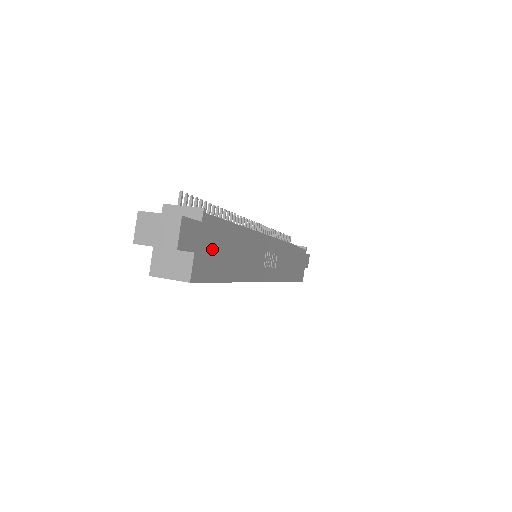
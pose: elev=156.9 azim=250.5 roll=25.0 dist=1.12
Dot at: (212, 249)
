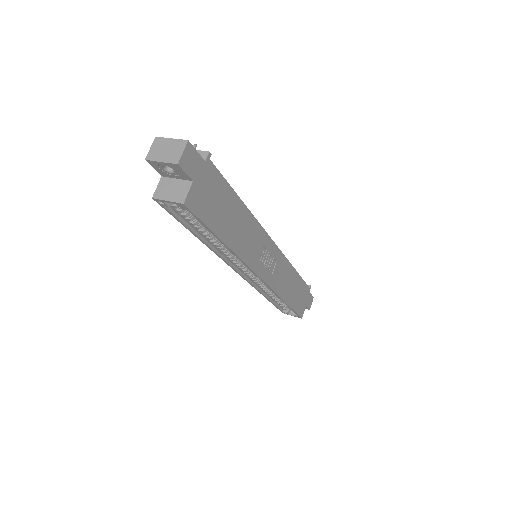
Dot at: (210, 194)
